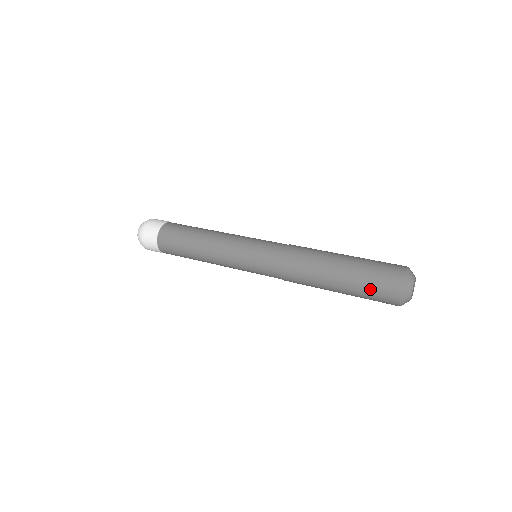
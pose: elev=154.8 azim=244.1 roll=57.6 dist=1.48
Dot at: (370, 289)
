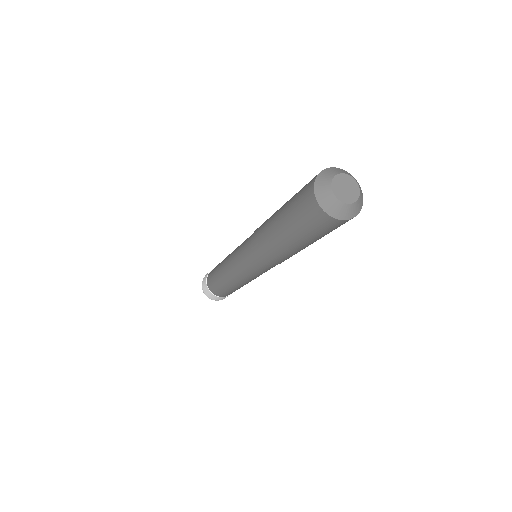
Dot at: (299, 219)
